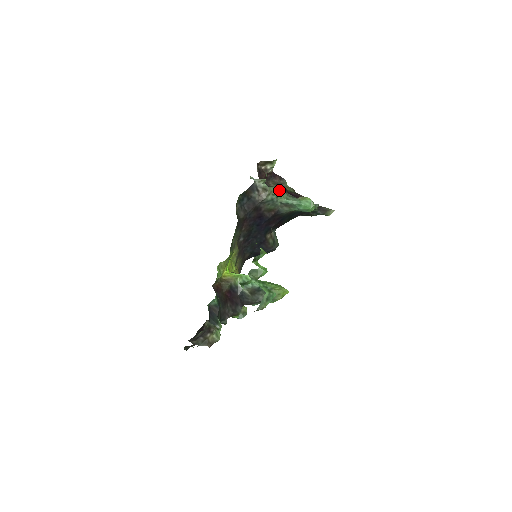
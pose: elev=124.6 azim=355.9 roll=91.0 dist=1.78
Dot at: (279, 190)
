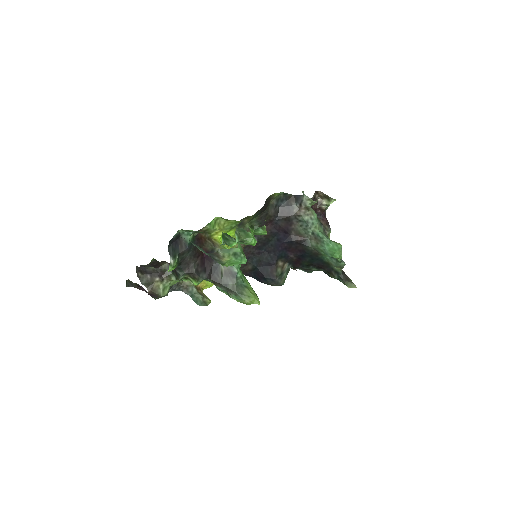
Dot at: (319, 221)
